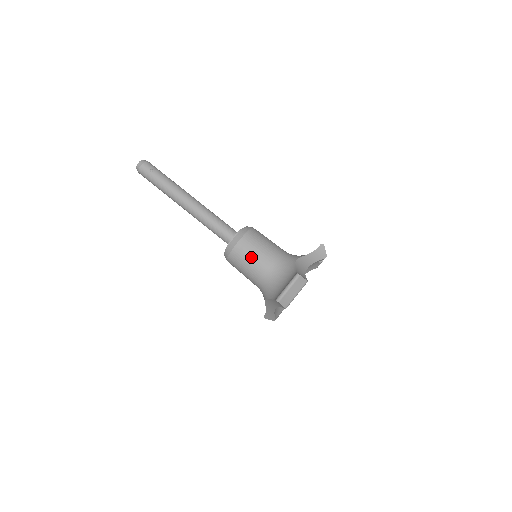
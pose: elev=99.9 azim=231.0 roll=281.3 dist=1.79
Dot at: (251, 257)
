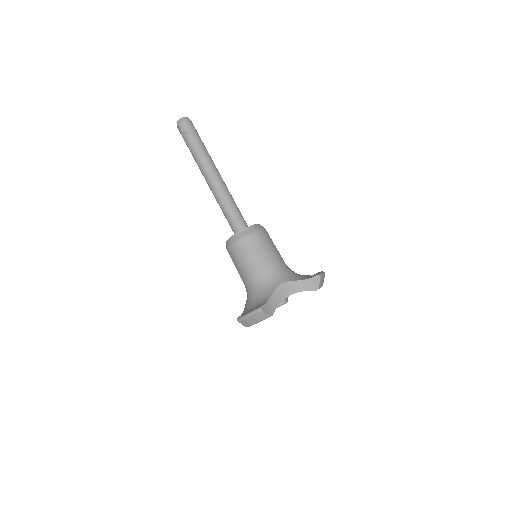
Dot at: (241, 262)
